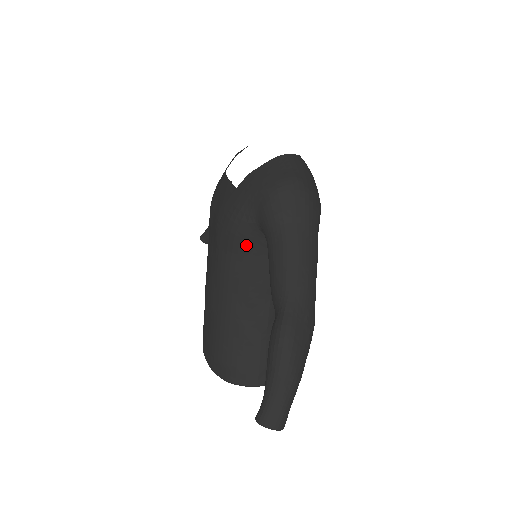
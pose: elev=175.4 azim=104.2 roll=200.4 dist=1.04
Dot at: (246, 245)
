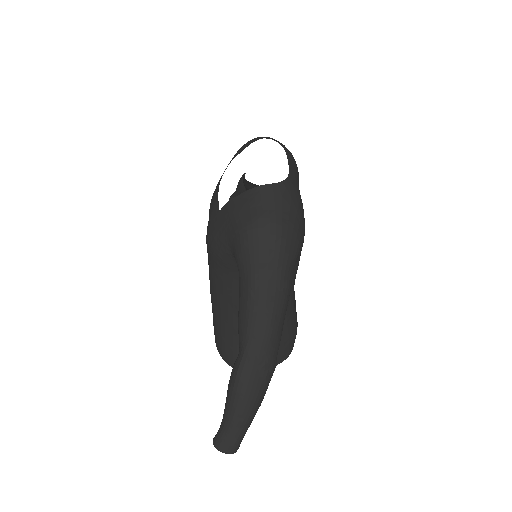
Dot at: (228, 268)
